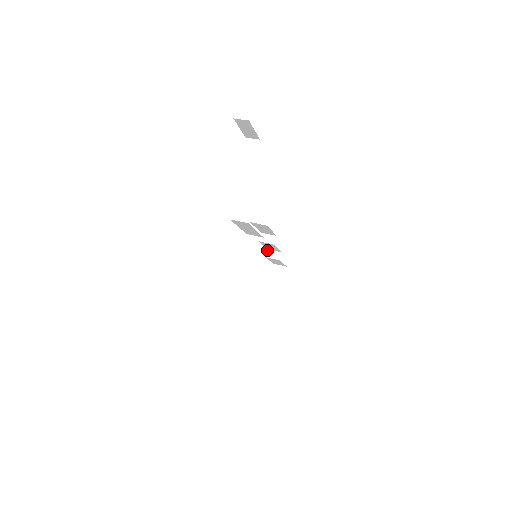
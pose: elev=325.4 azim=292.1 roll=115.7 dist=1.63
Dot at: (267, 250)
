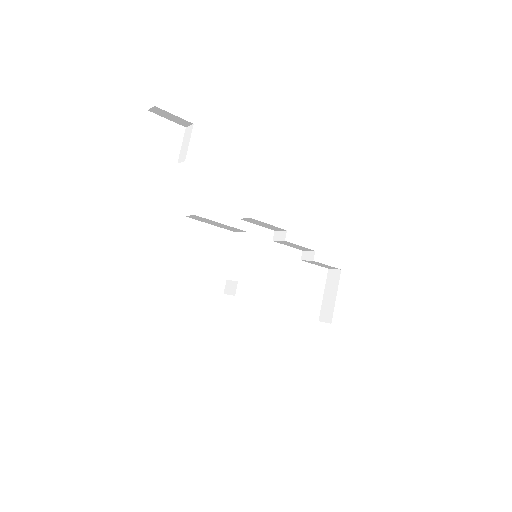
Dot at: (302, 252)
